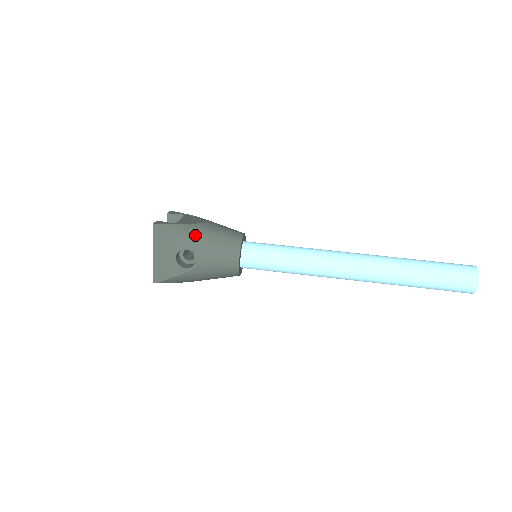
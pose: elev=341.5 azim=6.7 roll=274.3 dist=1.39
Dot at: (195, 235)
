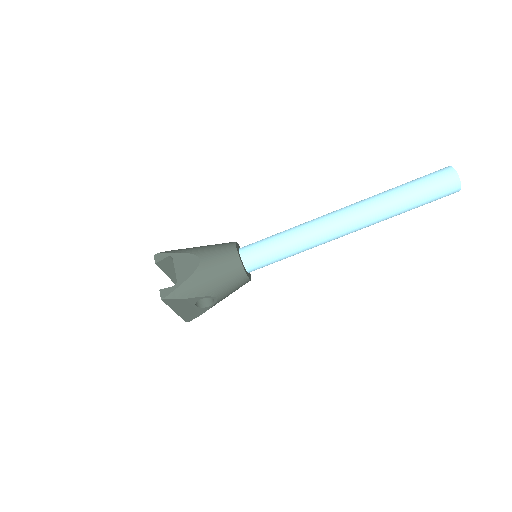
Dot at: (201, 285)
